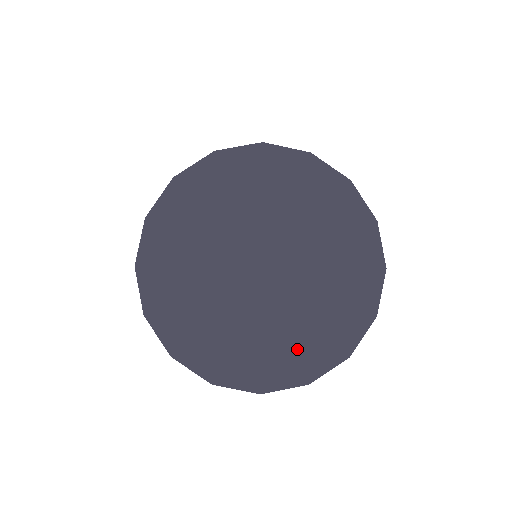
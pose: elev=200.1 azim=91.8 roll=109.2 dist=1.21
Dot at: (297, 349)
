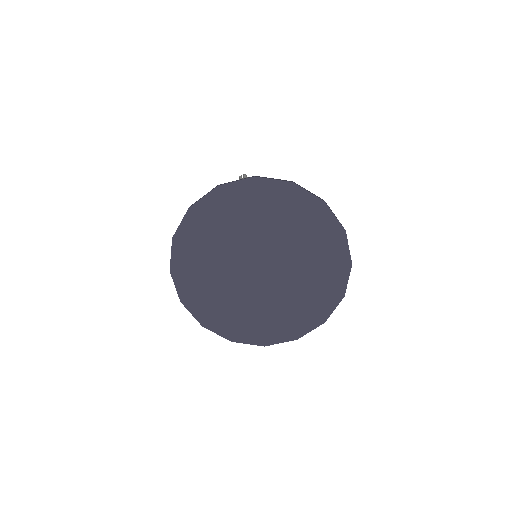
Dot at: (288, 319)
